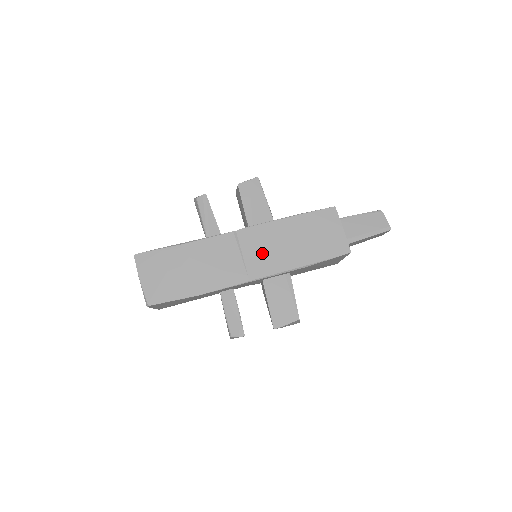
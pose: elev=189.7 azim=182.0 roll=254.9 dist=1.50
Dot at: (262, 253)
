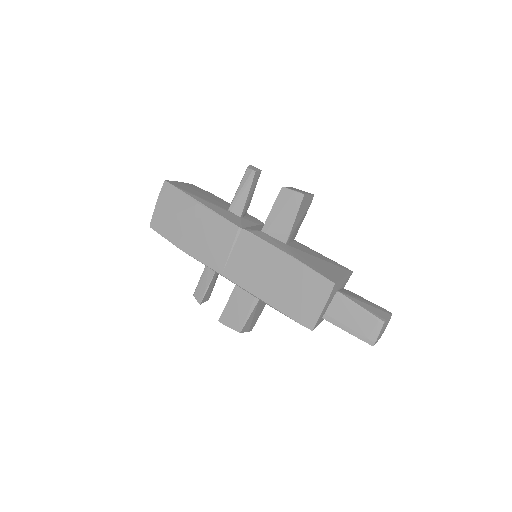
Dot at: (246, 264)
